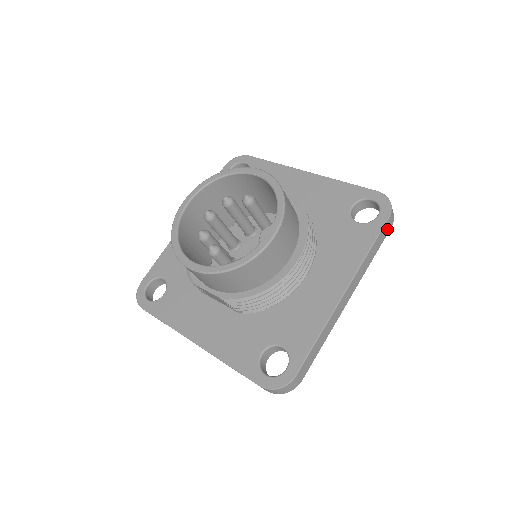
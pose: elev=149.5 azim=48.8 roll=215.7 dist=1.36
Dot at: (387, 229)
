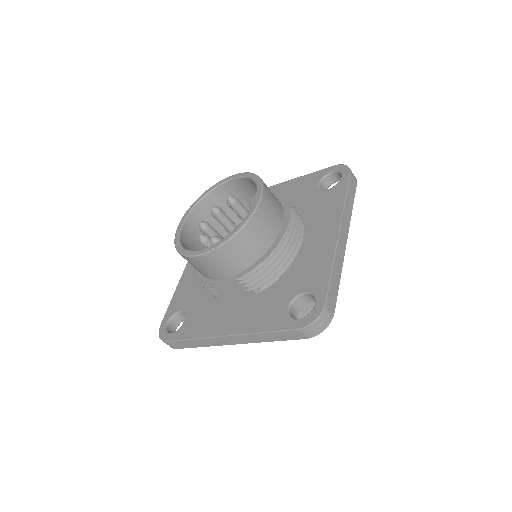
Dot at: (354, 184)
